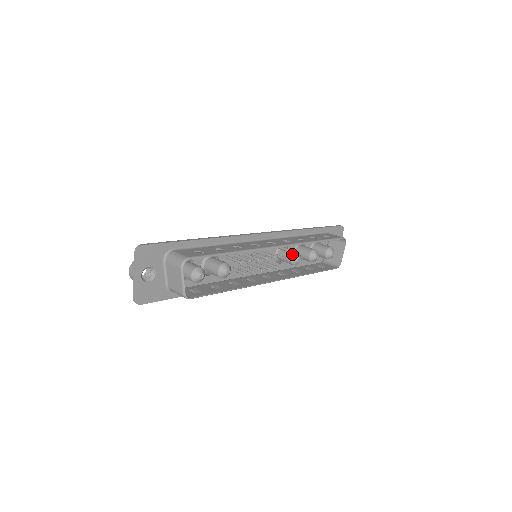
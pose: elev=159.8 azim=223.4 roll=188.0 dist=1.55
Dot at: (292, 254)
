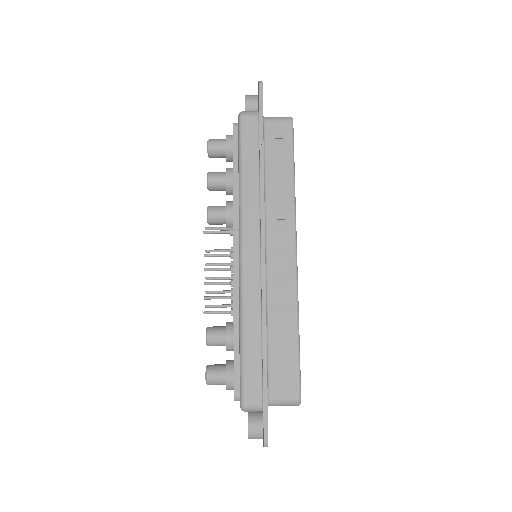
Dot at: occluded
